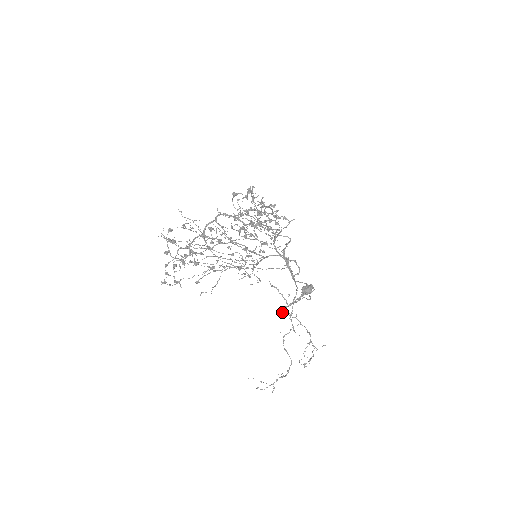
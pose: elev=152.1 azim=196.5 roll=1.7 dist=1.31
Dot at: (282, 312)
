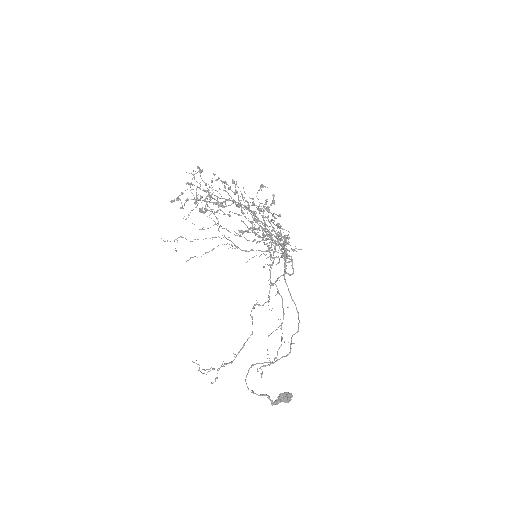
Dot at: occluded
